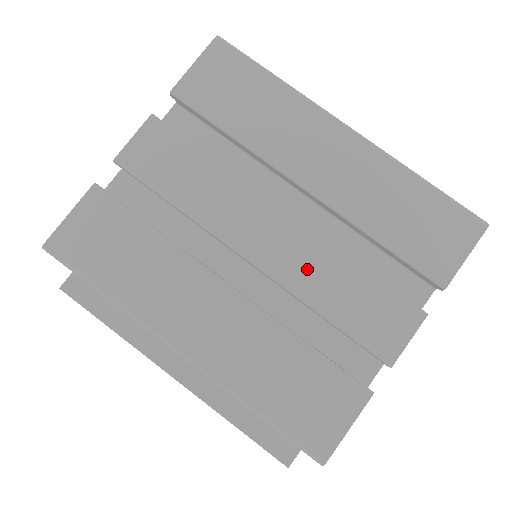
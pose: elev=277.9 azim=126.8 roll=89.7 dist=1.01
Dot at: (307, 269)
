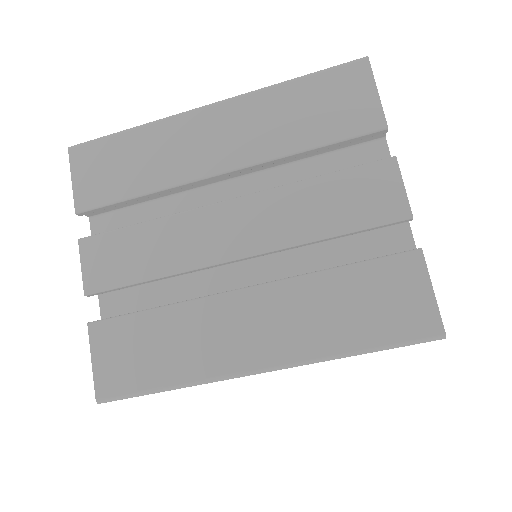
Dot at: occluded
